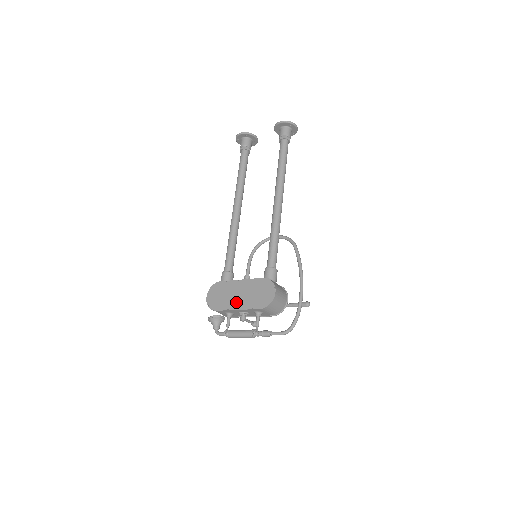
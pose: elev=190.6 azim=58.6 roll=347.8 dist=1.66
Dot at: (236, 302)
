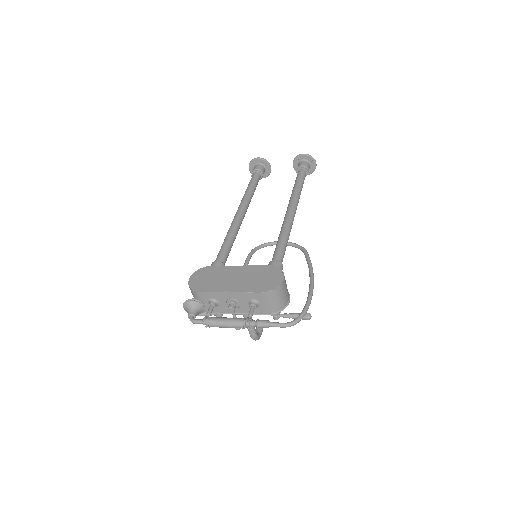
Dot at: (229, 285)
